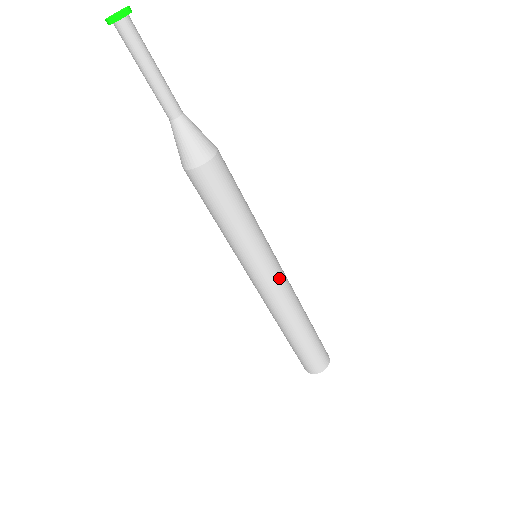
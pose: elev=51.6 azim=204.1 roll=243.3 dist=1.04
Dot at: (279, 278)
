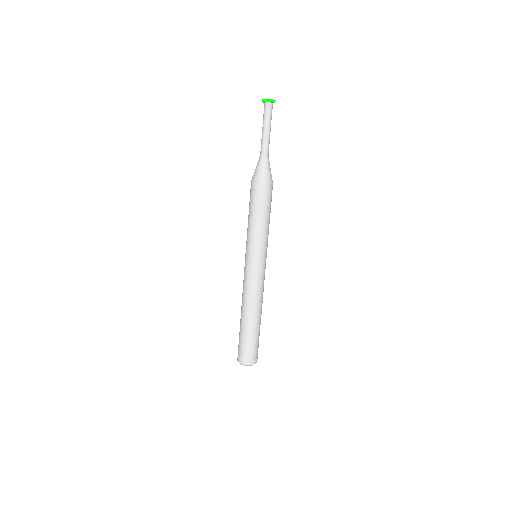
Dot at: (264, 275)
